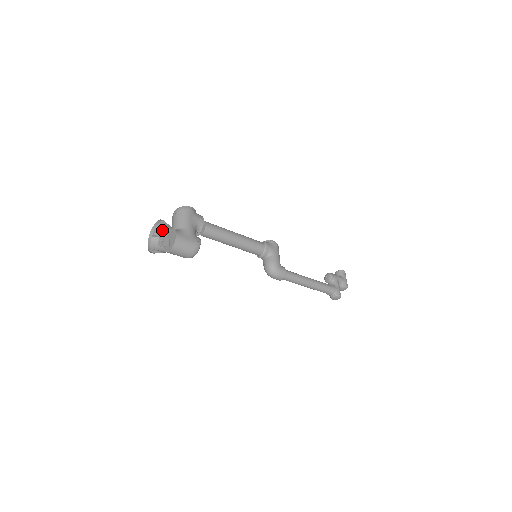
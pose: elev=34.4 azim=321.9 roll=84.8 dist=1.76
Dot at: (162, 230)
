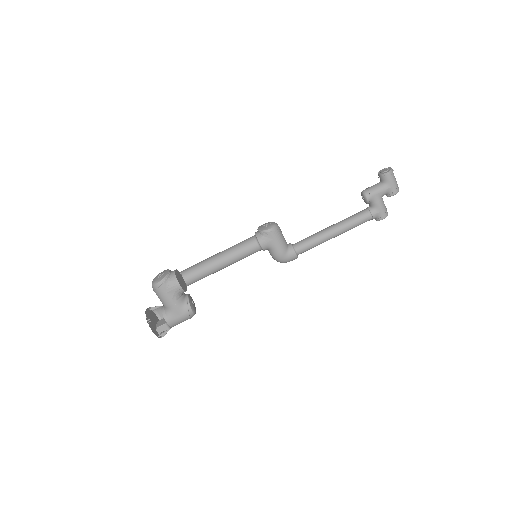
Dot at: (156, 306)
